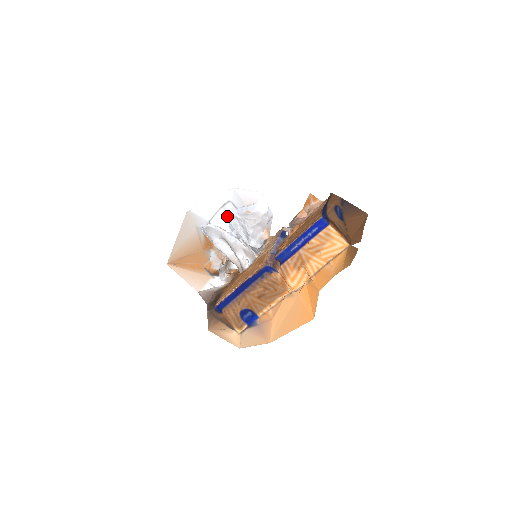
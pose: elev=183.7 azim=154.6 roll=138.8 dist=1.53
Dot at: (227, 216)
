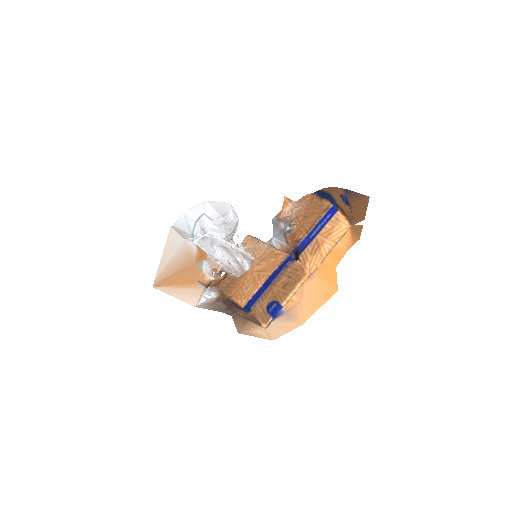
Dot at: (203, 229)
